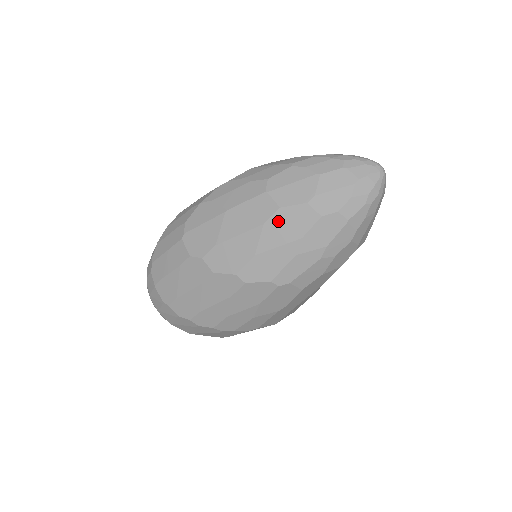
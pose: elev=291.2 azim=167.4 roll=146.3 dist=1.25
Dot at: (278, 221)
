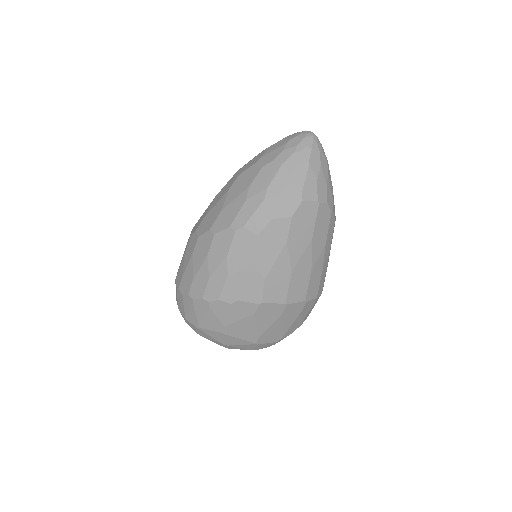
Dot at: (238, 182)
